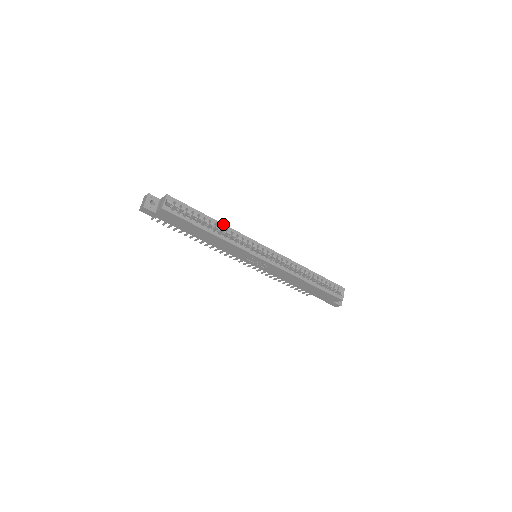
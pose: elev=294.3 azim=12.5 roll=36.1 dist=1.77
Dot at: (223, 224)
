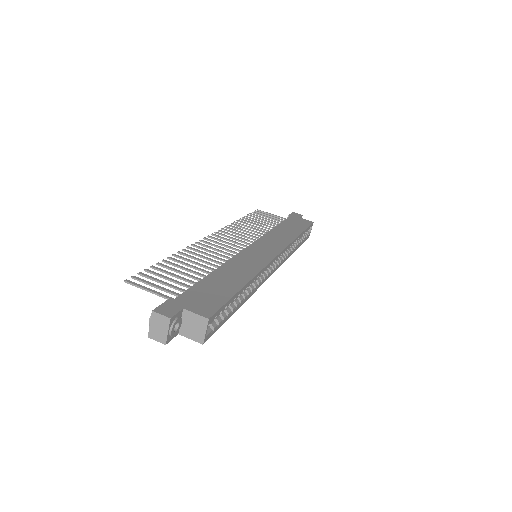
Dot at: (252, 279)
